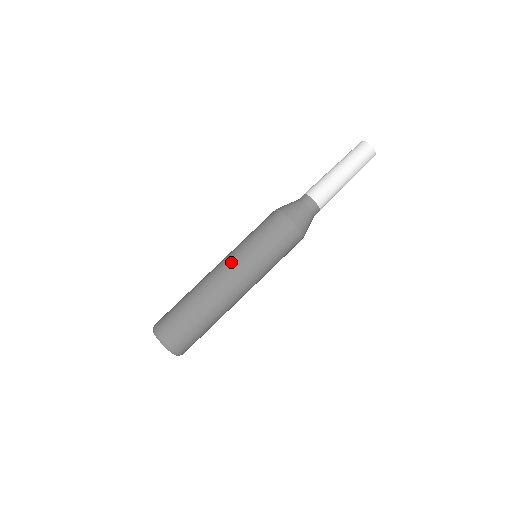
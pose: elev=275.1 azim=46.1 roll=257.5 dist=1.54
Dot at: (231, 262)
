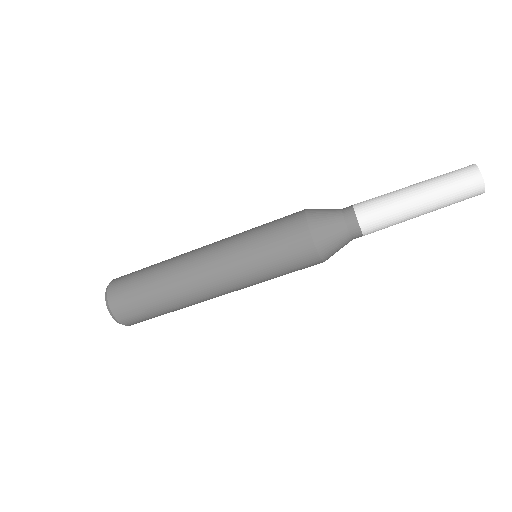
Dot at: (217, 246)
